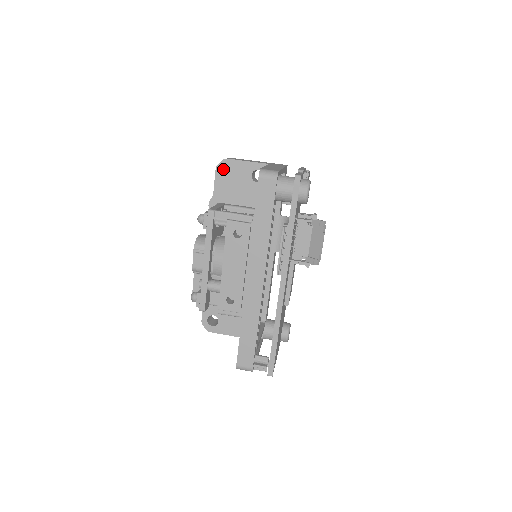
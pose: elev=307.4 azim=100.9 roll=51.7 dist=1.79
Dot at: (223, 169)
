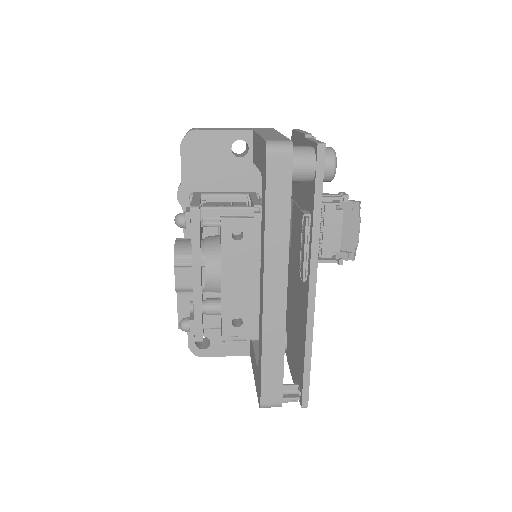
Dot at: (191, 145)
